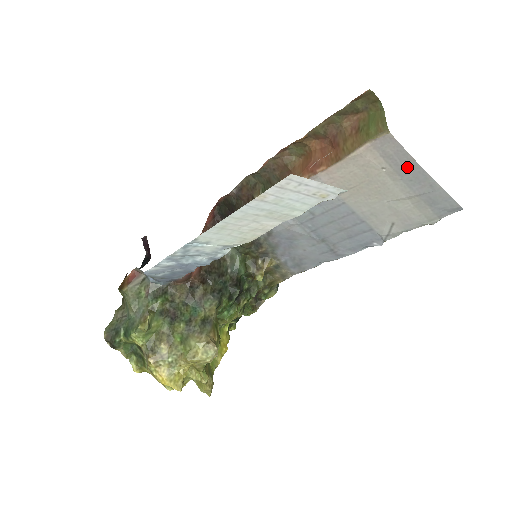
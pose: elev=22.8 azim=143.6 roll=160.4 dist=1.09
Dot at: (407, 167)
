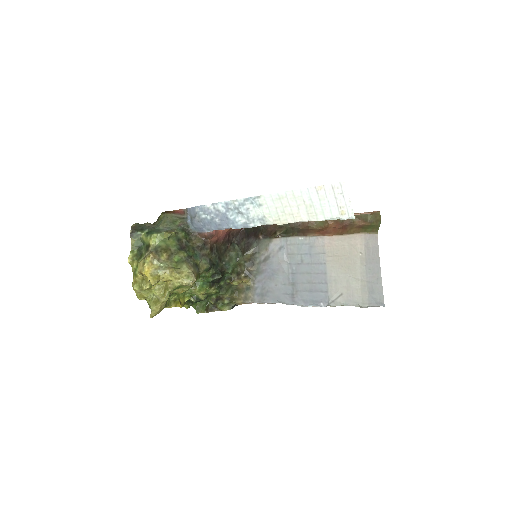
Dot at: (373, 259)
